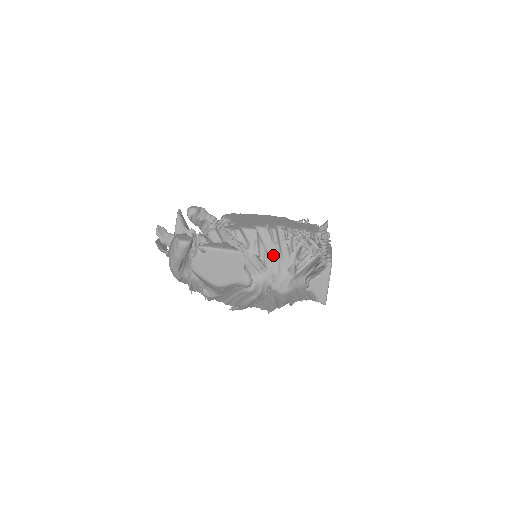
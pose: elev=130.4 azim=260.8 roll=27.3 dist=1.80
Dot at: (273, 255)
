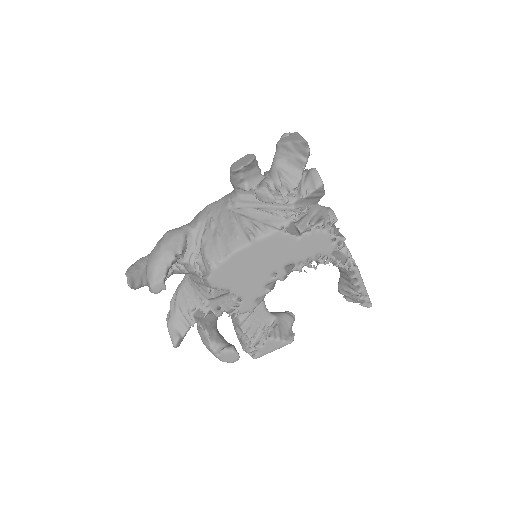
Dot at: occluded
